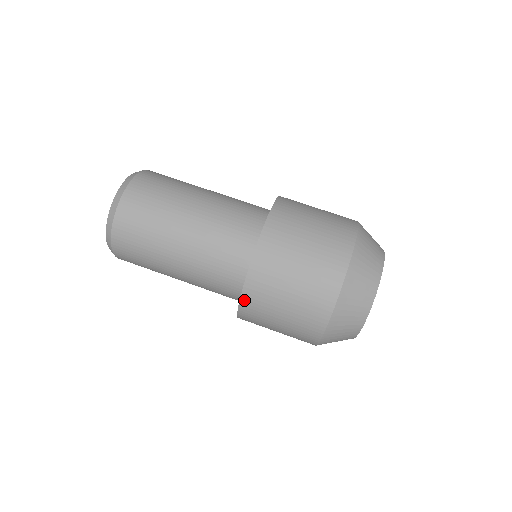
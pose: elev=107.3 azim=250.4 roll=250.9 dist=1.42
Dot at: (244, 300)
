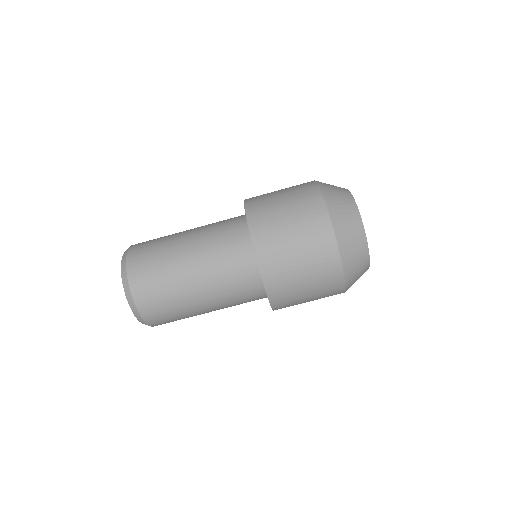
Dot at: (264, 274)
